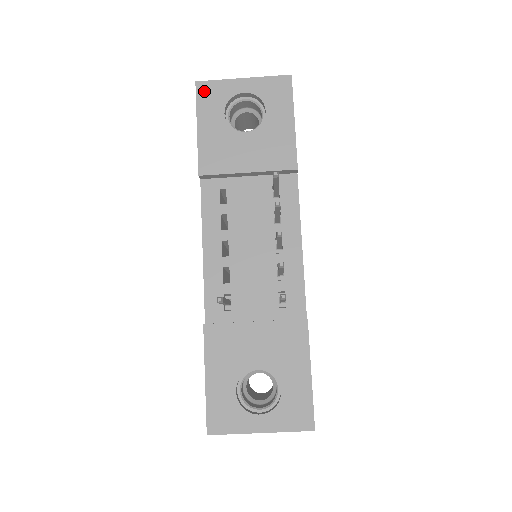
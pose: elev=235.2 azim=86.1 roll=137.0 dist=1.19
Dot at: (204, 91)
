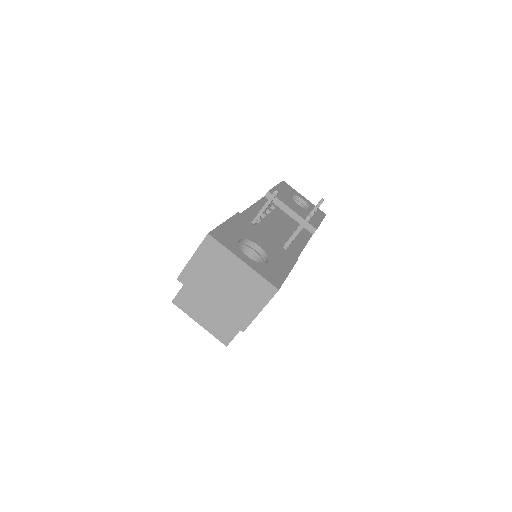
Dot at: (285, 184)
